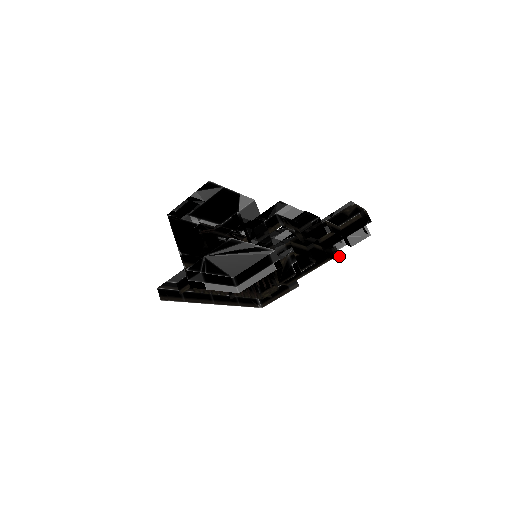
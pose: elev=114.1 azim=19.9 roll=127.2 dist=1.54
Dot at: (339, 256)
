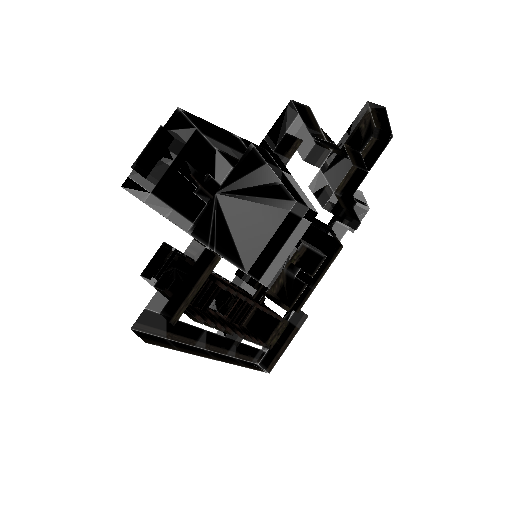
Dot at: (358, 223)
